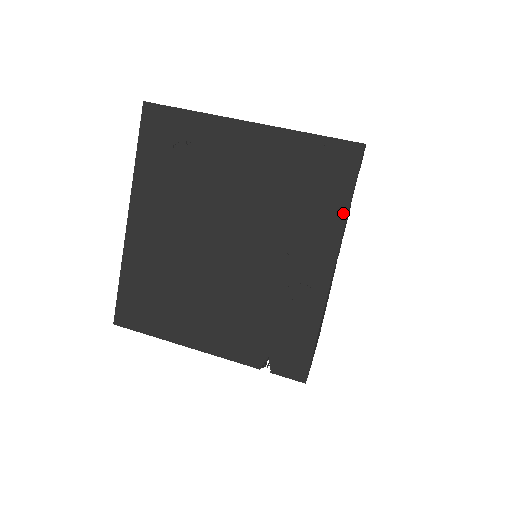
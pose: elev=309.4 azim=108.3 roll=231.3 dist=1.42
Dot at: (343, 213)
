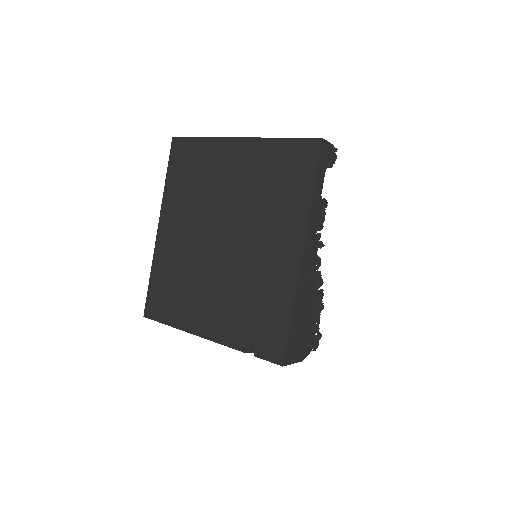
Dot at: (308, 200)
